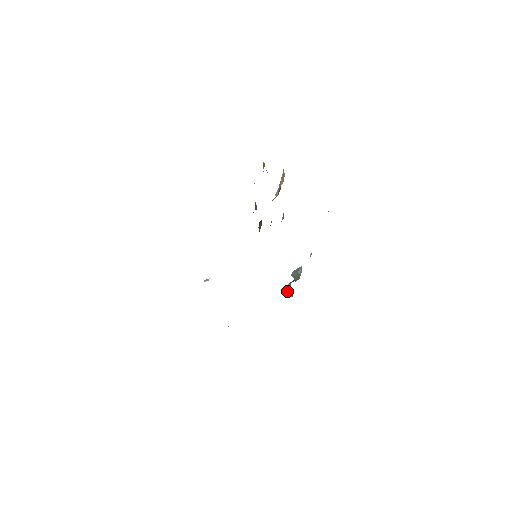
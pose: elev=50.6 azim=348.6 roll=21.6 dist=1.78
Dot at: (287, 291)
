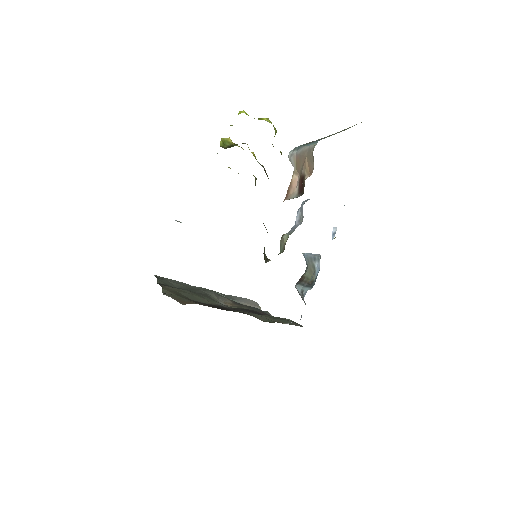
Dot at: (297, 290)
